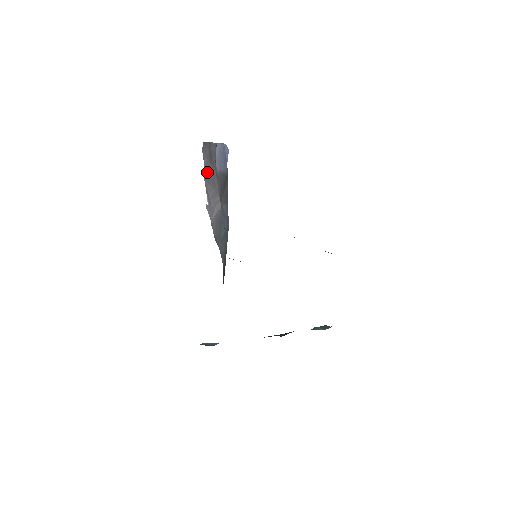
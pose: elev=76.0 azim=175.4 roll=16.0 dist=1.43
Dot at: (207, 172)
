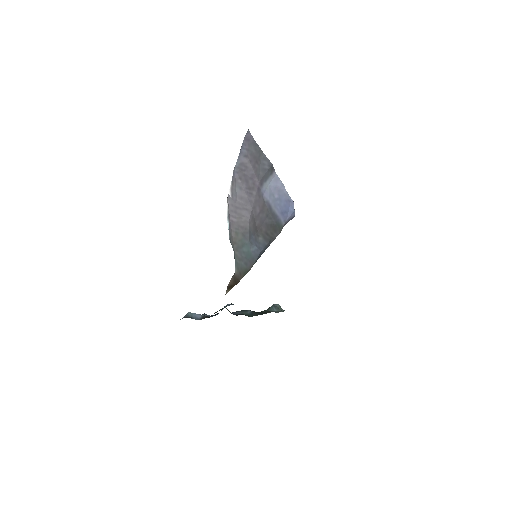
Dot at: (243, 167)
